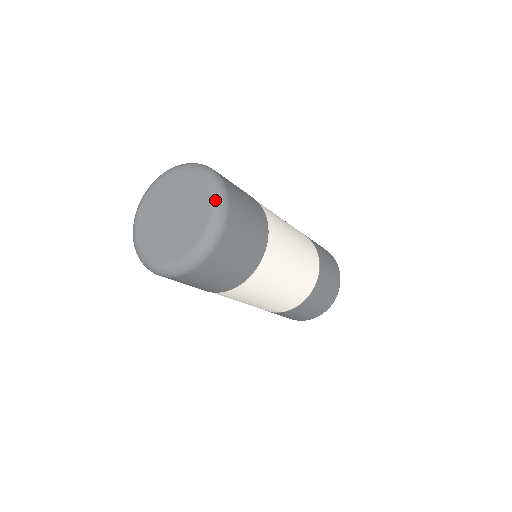
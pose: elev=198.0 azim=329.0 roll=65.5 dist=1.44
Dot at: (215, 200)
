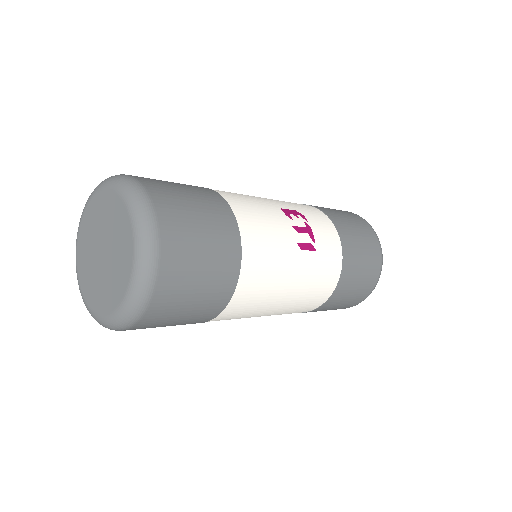
Dot at: (131, 293)
